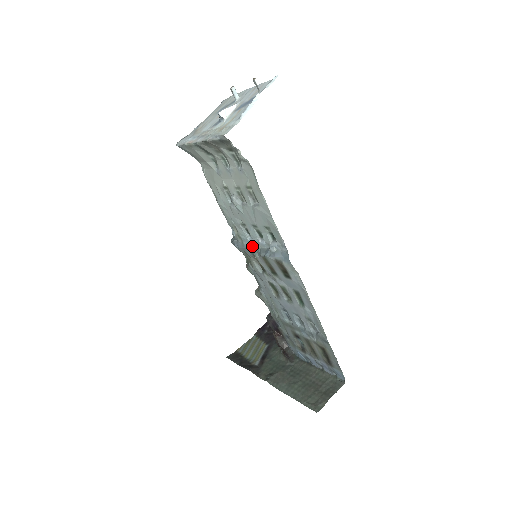
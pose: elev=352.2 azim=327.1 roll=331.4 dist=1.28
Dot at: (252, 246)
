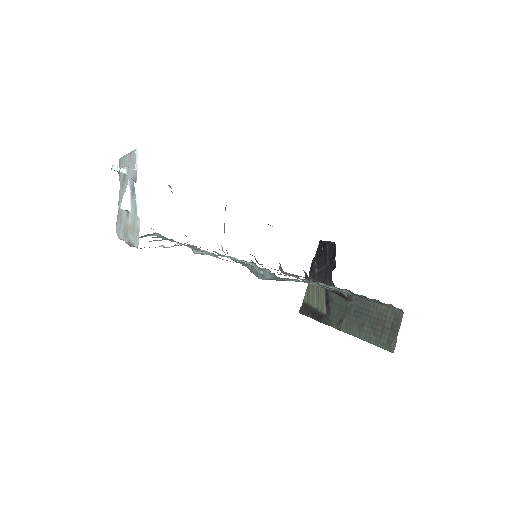
Dot at: (244, 264)
